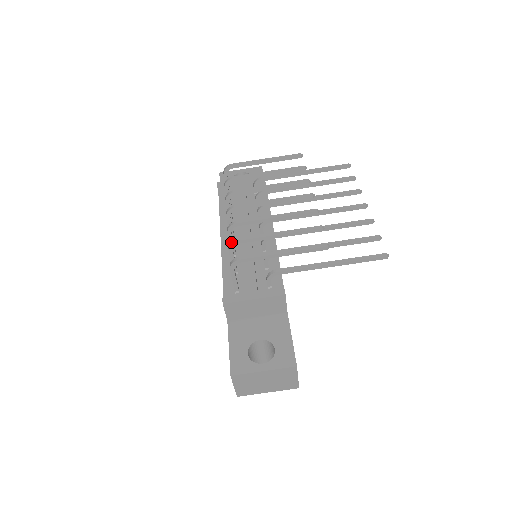
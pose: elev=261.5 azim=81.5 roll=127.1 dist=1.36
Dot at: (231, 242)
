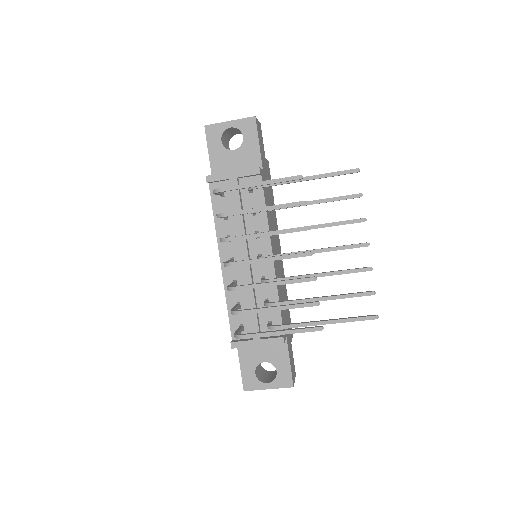
Dot at: (233, 313)
